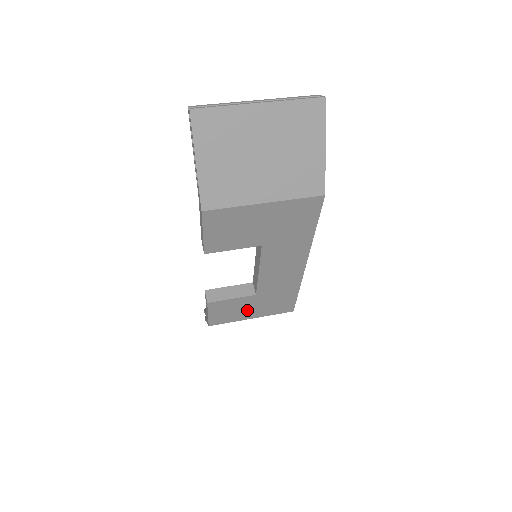
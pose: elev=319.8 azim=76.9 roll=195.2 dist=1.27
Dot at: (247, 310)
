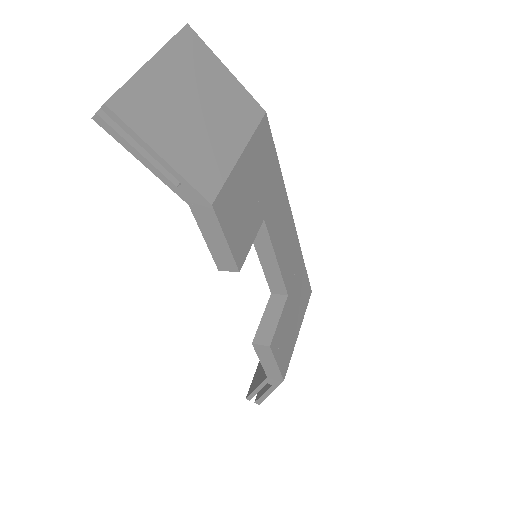
Dot at: (292, 325)
